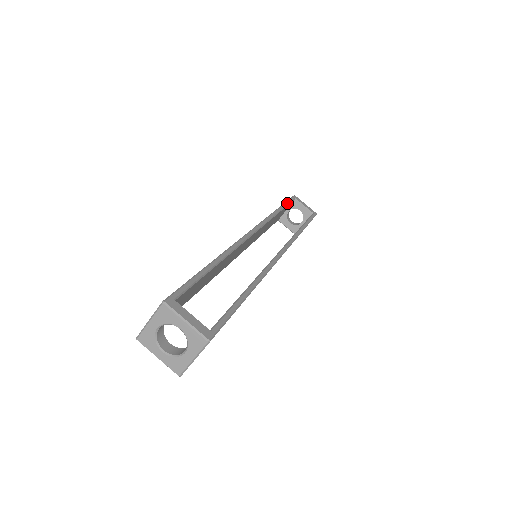
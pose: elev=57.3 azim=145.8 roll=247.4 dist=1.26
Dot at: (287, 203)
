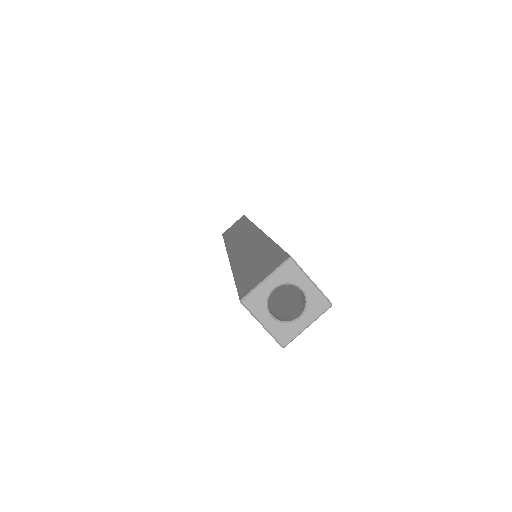
Dot at: occluded
